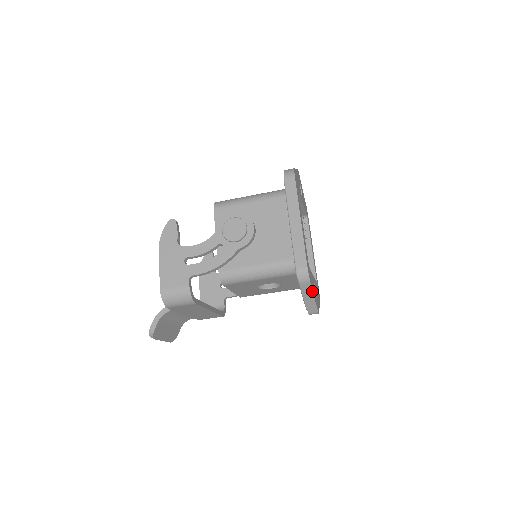
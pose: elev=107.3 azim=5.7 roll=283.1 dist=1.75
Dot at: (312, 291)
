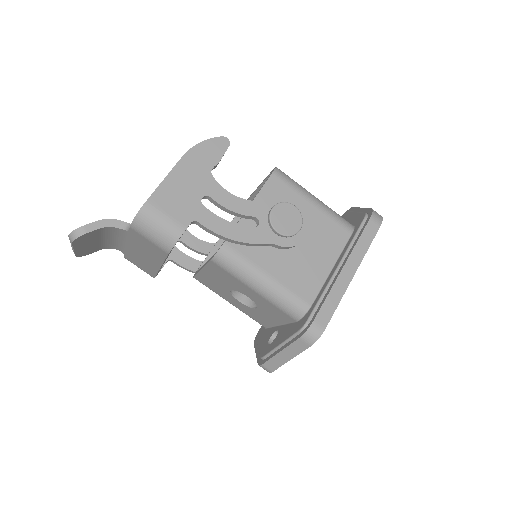
Dot at: (299, 353)
